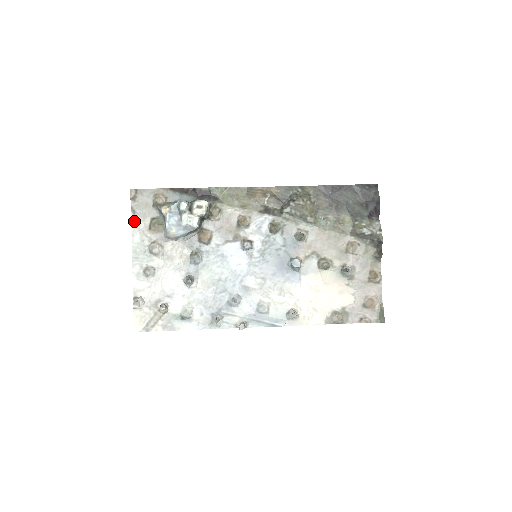
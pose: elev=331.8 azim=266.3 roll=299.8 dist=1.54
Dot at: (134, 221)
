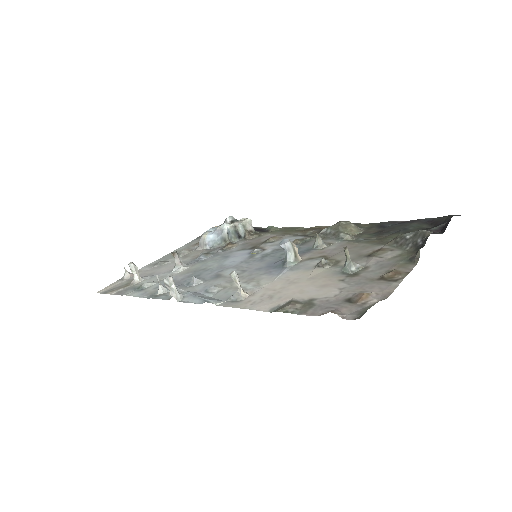
Dot at: (192, 242)
